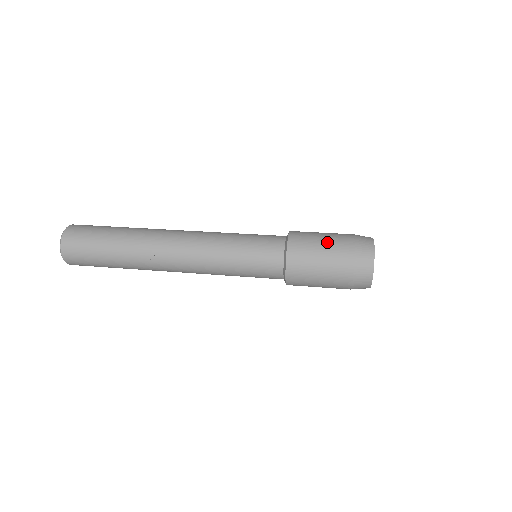
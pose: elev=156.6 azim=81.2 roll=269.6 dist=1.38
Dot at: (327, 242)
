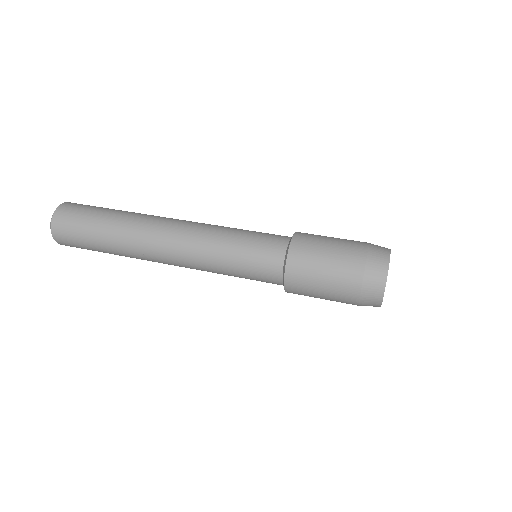
Dot at: (334, 252)
